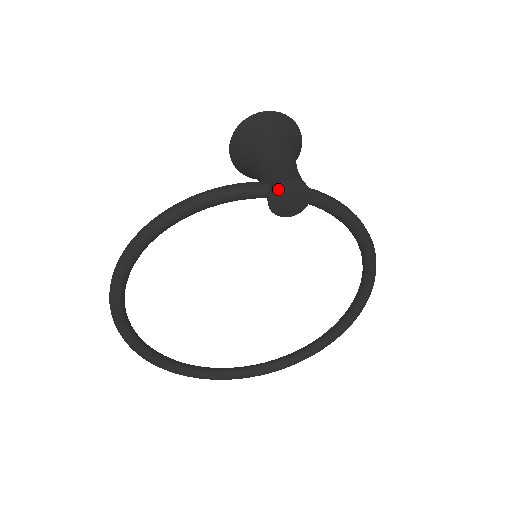
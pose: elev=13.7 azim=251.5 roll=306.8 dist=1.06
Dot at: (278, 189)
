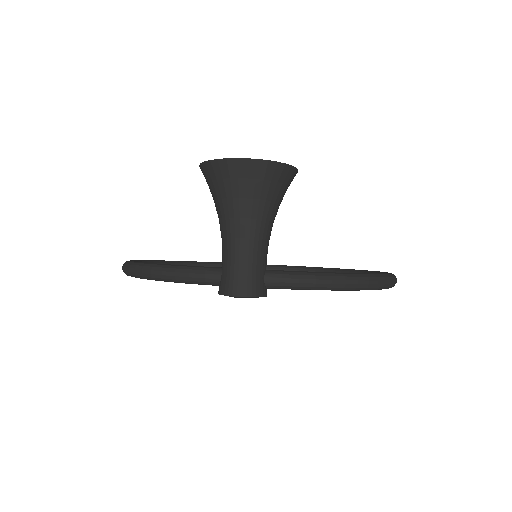
Dot at: (224, 295)
